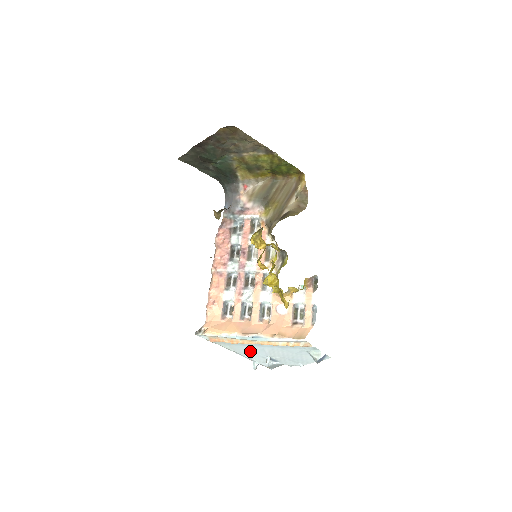
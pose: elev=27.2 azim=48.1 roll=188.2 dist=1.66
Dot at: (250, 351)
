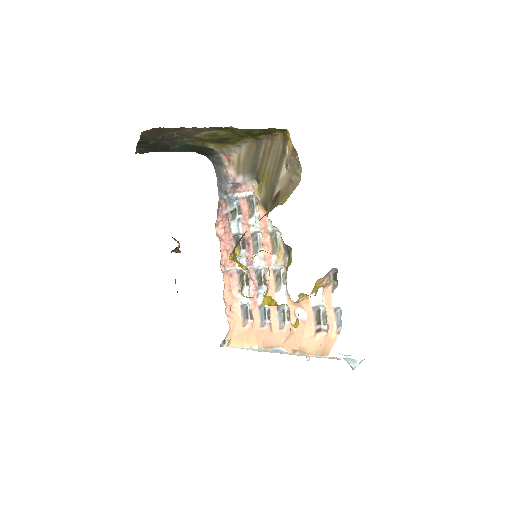
Dot at: occluded
